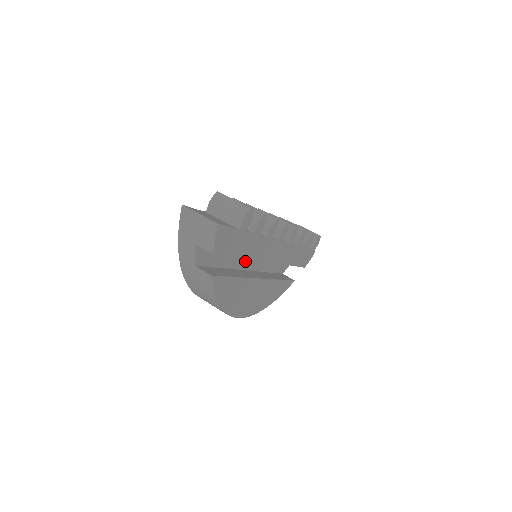
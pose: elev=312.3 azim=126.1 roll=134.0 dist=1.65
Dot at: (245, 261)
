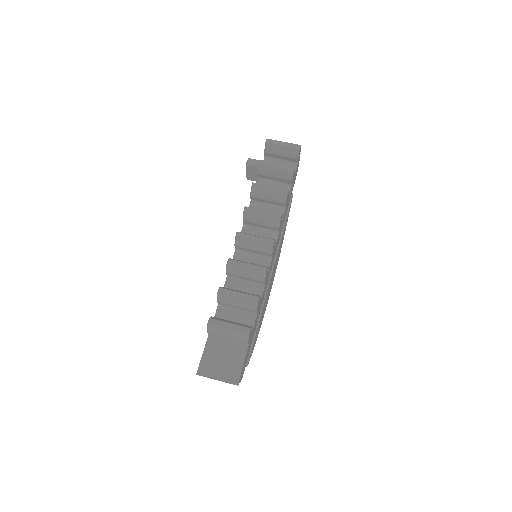
Dot at: occluded
